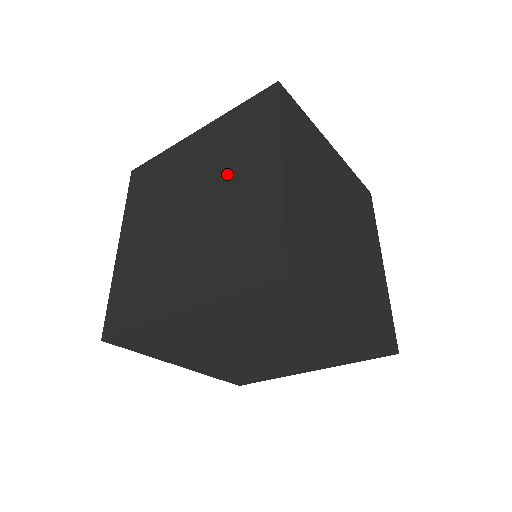
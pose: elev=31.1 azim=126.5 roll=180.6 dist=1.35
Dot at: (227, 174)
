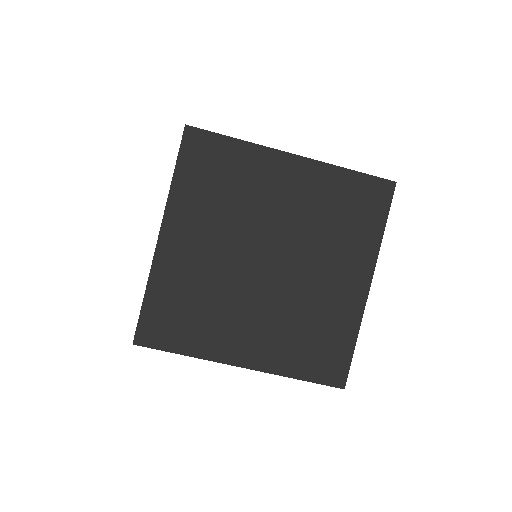
Dot at: occluded
